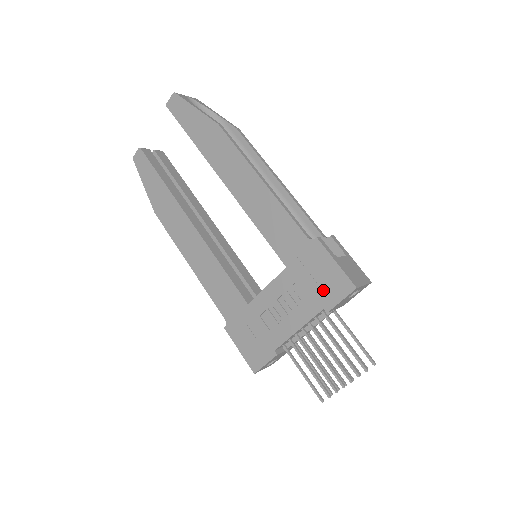
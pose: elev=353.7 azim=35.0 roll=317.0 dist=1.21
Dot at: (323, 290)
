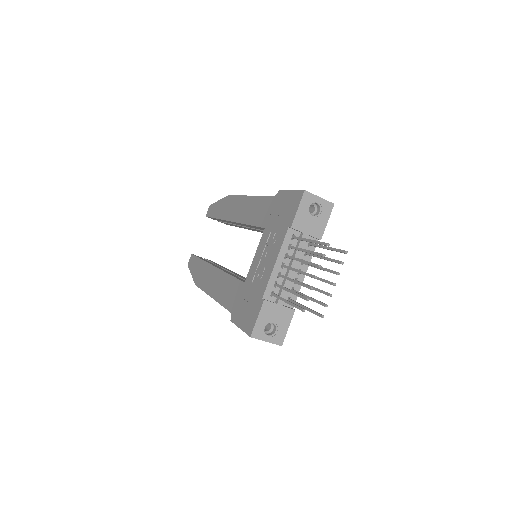
Dot at: (286, 216)
